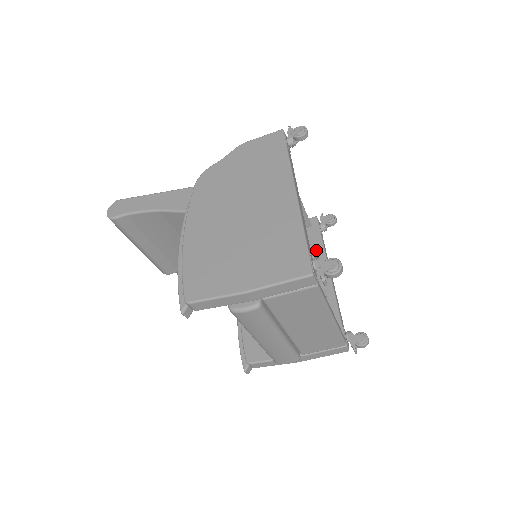
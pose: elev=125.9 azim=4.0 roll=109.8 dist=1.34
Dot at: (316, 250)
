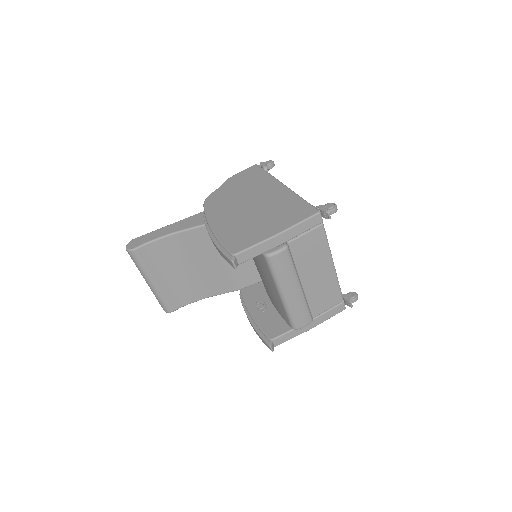
Dot at: occluded
